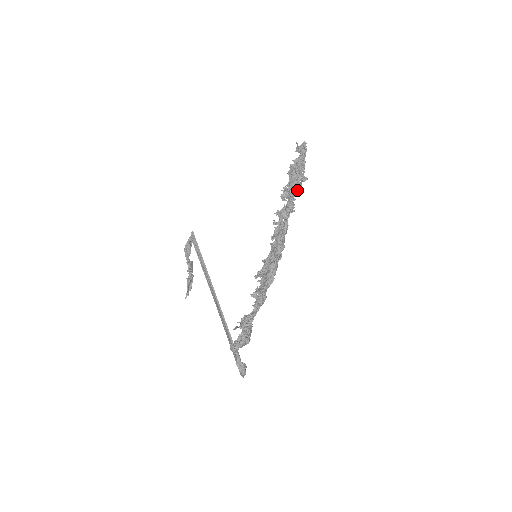
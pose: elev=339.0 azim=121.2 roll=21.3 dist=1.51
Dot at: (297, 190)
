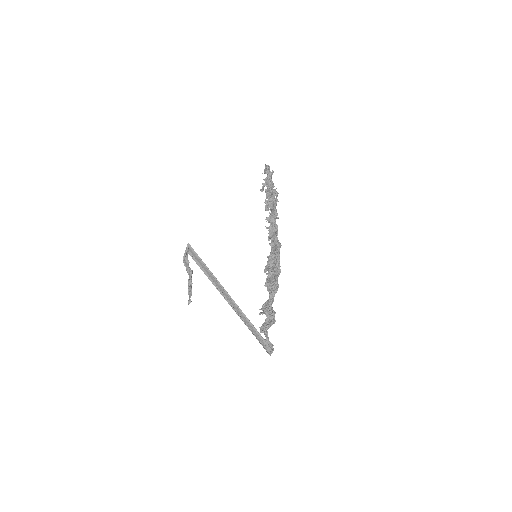
Dot at: (276, 202)
